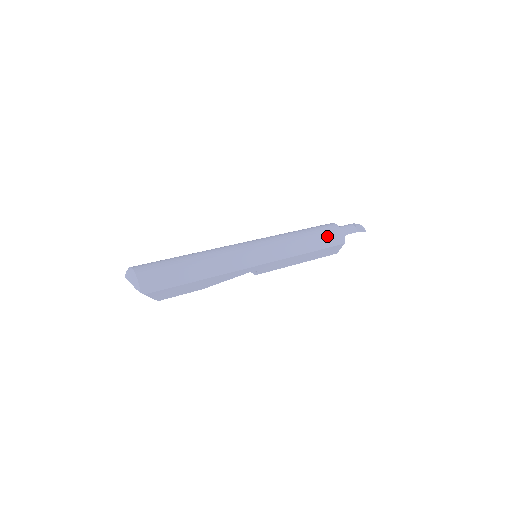
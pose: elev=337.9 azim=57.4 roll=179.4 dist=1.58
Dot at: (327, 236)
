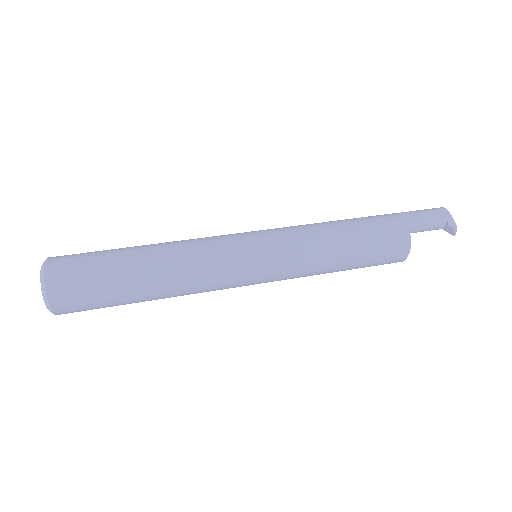
Dot at: (378, 259)
